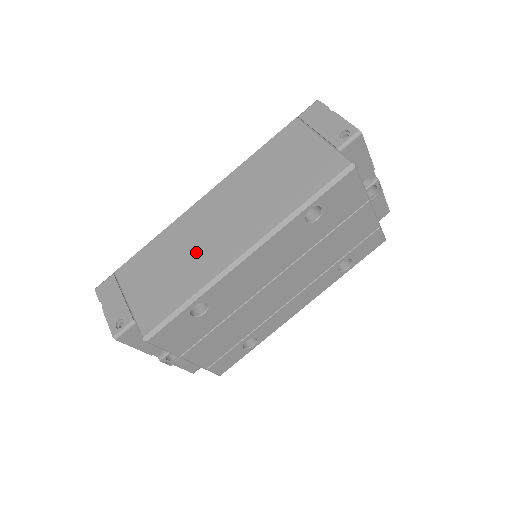
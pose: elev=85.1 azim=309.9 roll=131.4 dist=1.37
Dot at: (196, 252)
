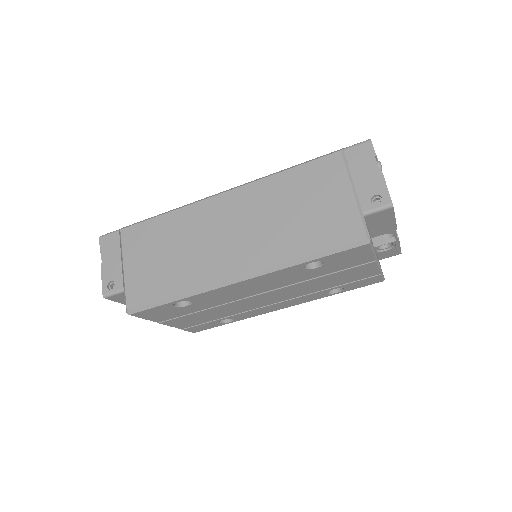
Dot at: (196, 252)
